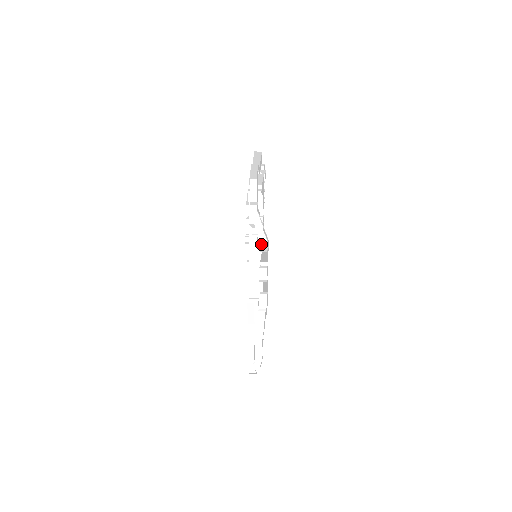
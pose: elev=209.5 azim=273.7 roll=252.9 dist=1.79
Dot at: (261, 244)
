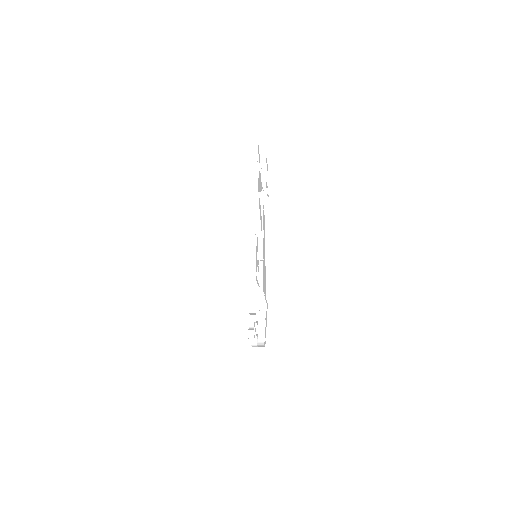
Dot at: (260, 302)
